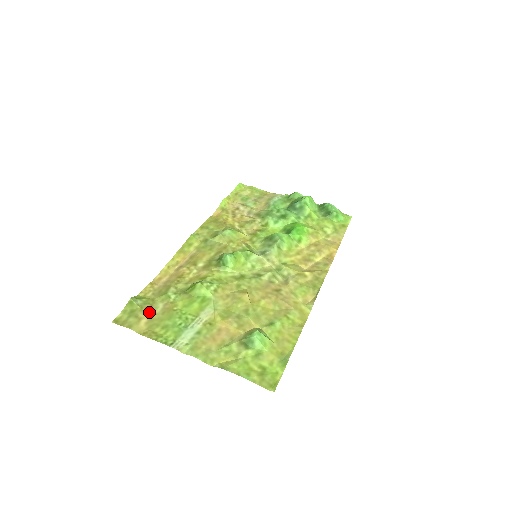
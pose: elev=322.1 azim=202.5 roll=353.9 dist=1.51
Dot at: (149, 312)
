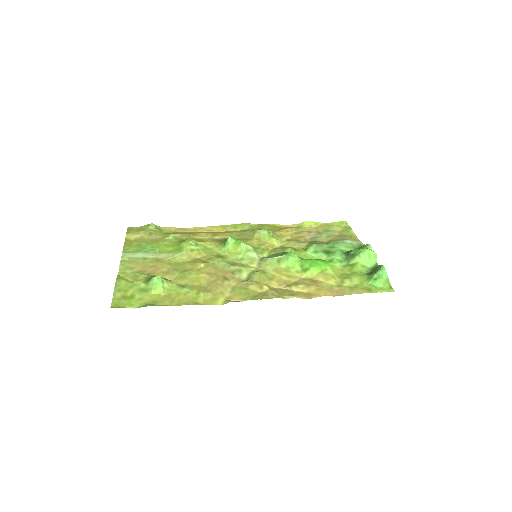
Dot at: (147, 235)
